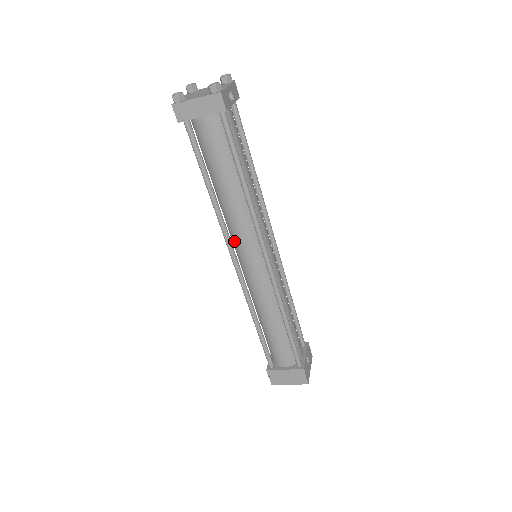
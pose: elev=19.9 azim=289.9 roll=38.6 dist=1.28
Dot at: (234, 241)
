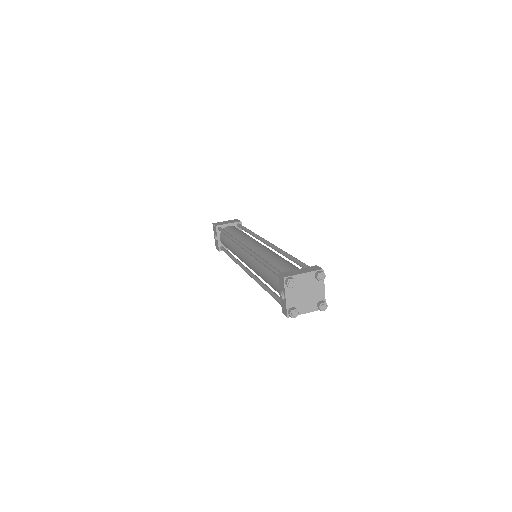
Dot at: occluded
